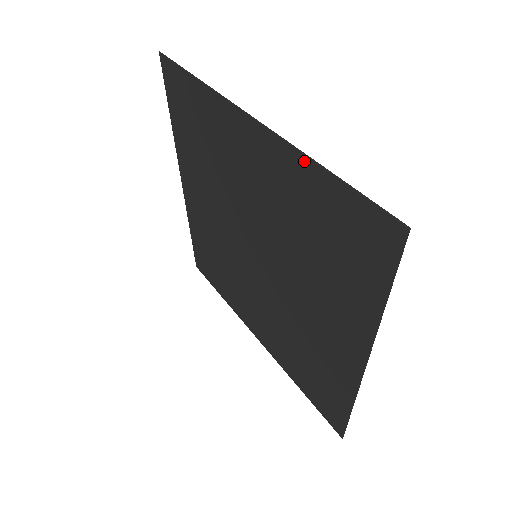
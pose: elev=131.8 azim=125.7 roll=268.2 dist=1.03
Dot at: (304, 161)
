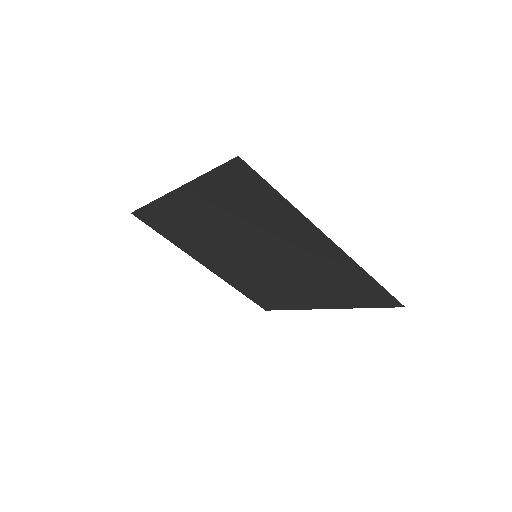
Dot at: (360, 270)
